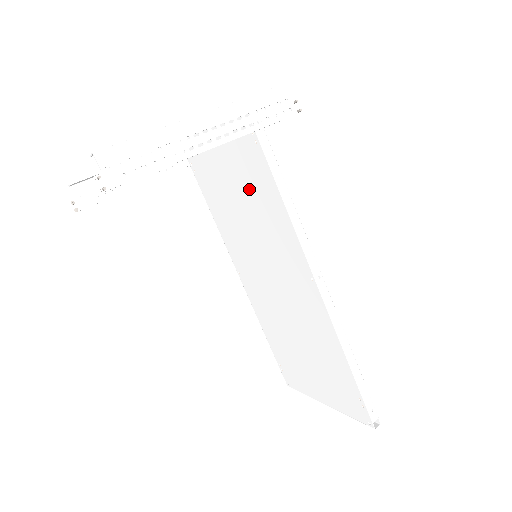
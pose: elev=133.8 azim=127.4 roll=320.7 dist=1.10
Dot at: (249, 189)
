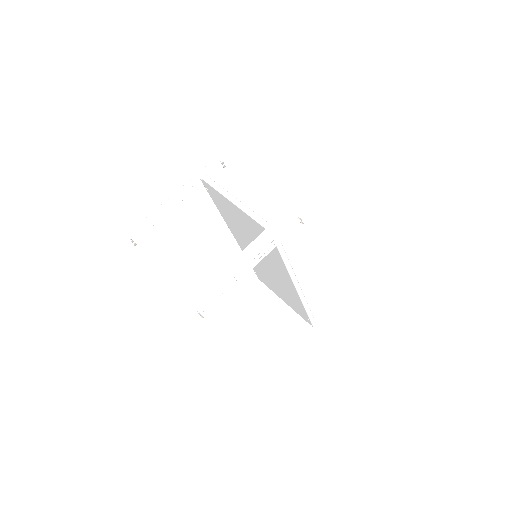
Dot at: occluded
